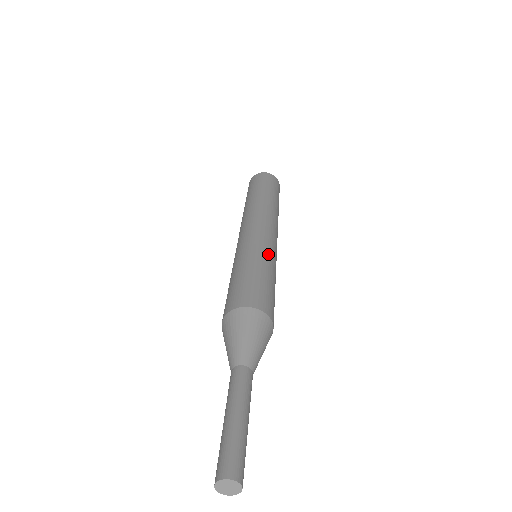
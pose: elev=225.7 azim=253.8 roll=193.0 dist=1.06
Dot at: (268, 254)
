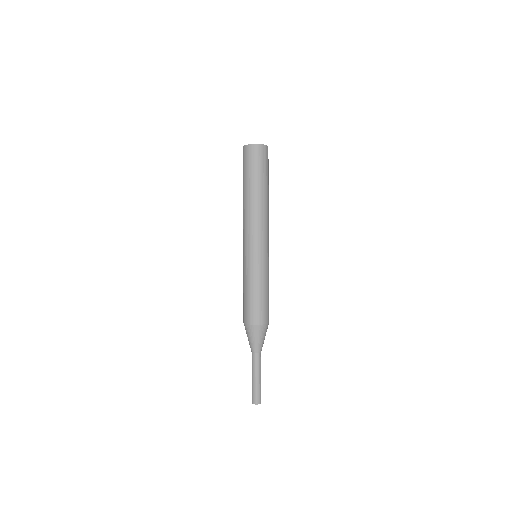
Dot at: (266, 270)
